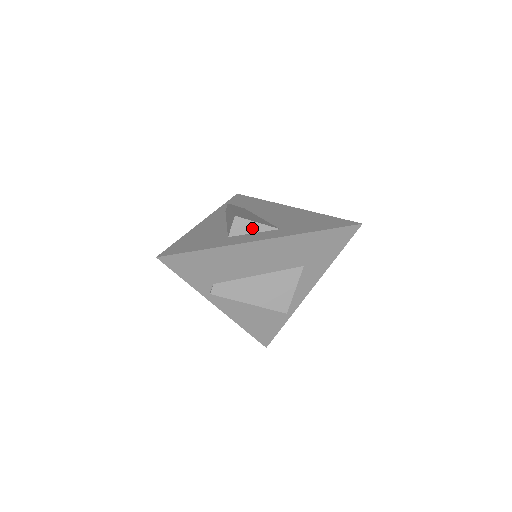
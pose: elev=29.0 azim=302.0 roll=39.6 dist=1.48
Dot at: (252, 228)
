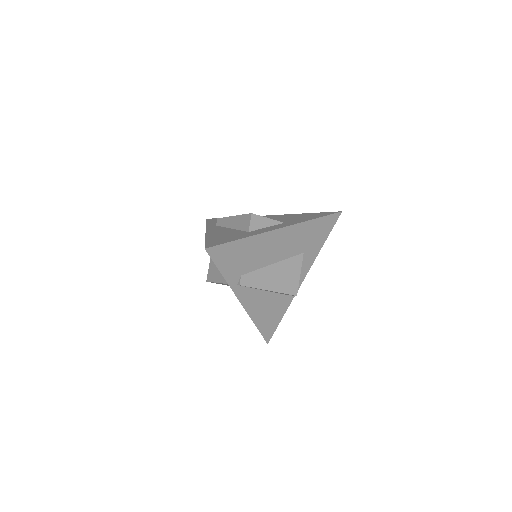
Dot at: (265, 223)
